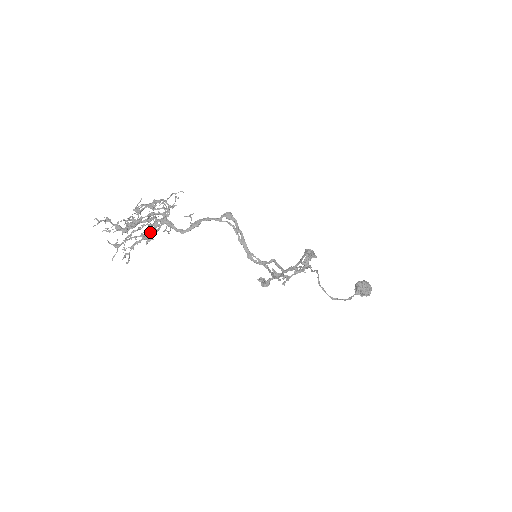
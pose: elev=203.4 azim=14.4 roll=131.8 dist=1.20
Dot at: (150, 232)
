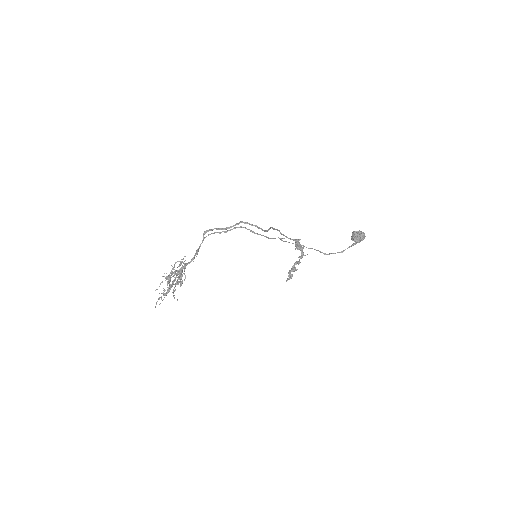
Dot at: (178, 274)
